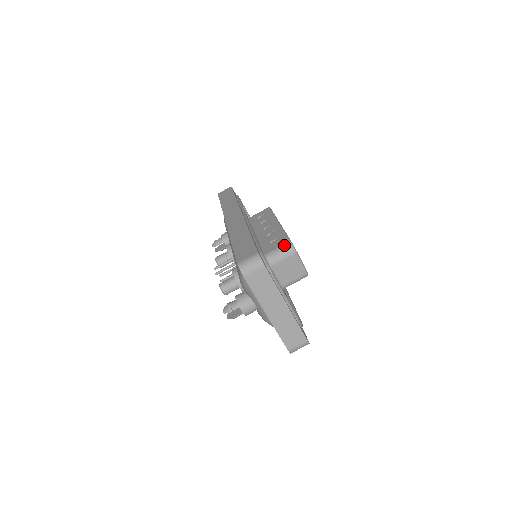
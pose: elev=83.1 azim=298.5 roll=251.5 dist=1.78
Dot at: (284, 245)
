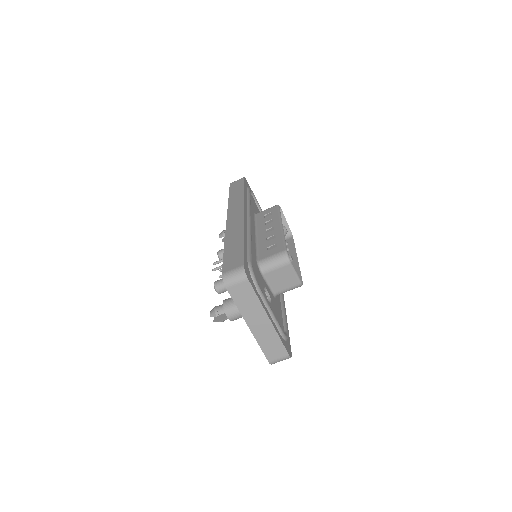
Dot at: (279, 254)
